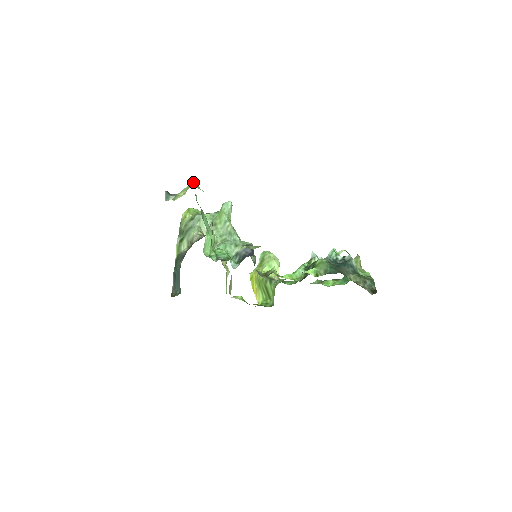
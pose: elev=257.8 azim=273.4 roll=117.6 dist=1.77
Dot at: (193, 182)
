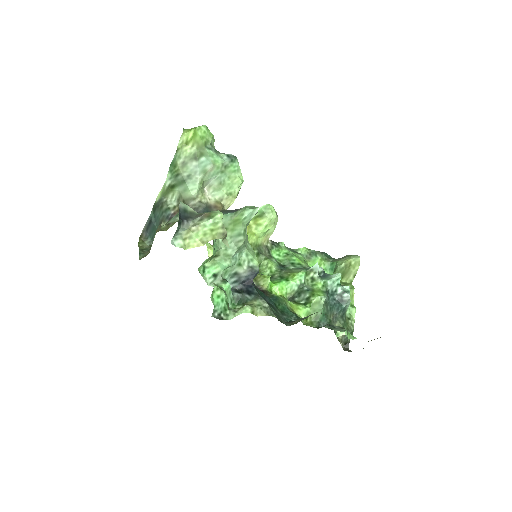
Dot at: (220, 220)
